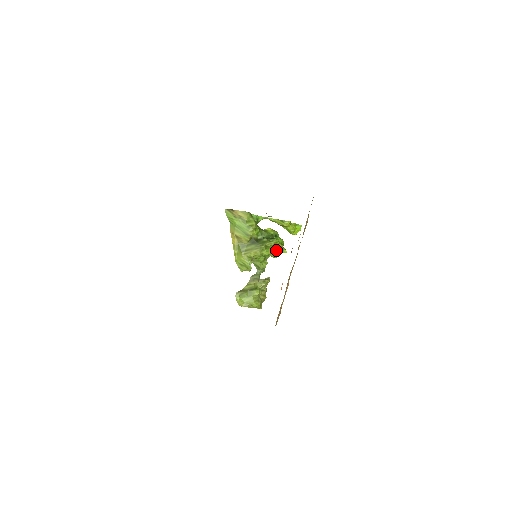
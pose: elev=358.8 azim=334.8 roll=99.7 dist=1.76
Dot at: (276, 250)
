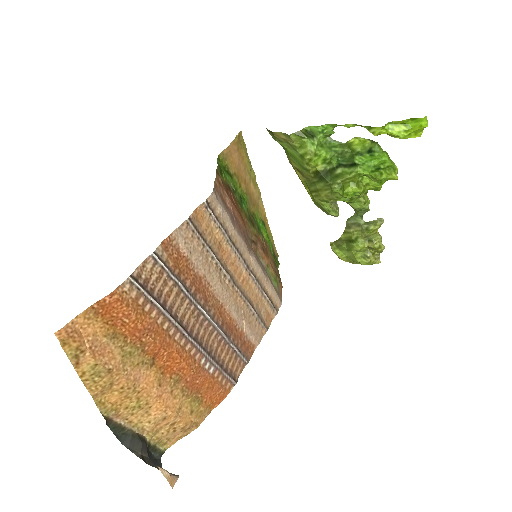
Dot at: (369, 182)
